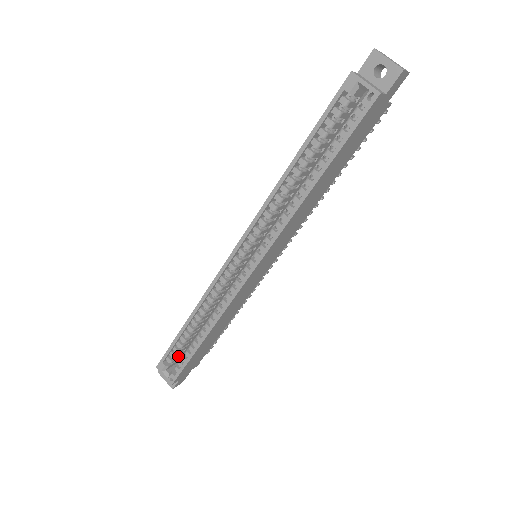
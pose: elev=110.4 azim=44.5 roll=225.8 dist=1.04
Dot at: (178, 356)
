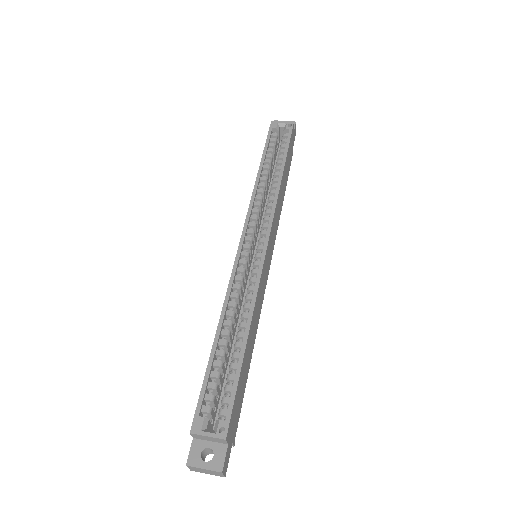
Dot at: (214, 405)
